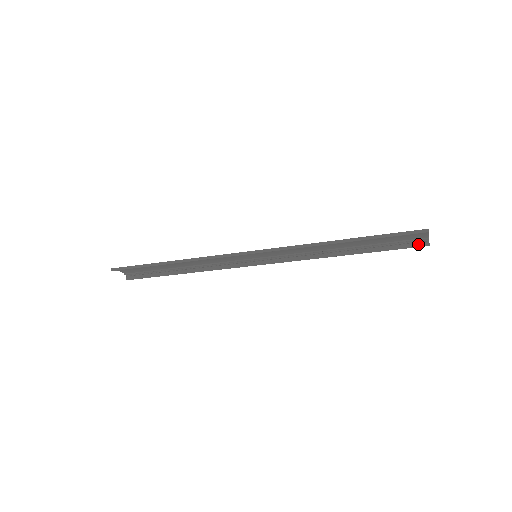
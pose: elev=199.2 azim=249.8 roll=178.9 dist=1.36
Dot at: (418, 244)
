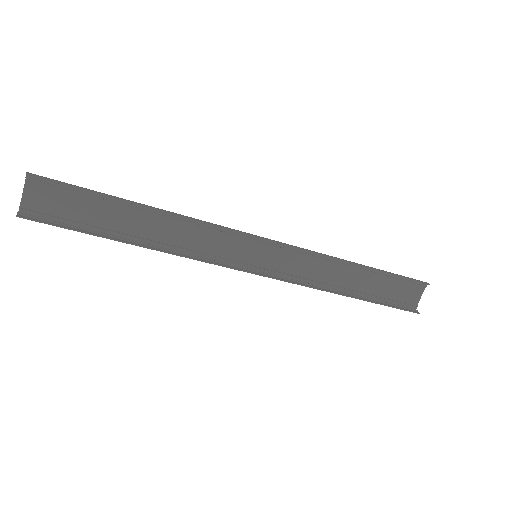
Dot at: (410, 310)
